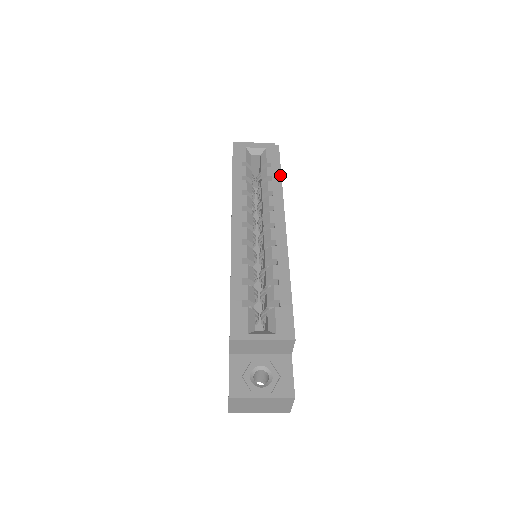
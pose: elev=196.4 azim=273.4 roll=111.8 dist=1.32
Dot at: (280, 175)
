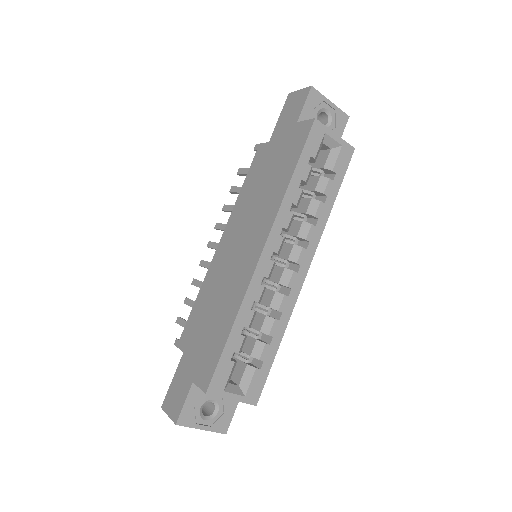
Dot at: (335, 198)
